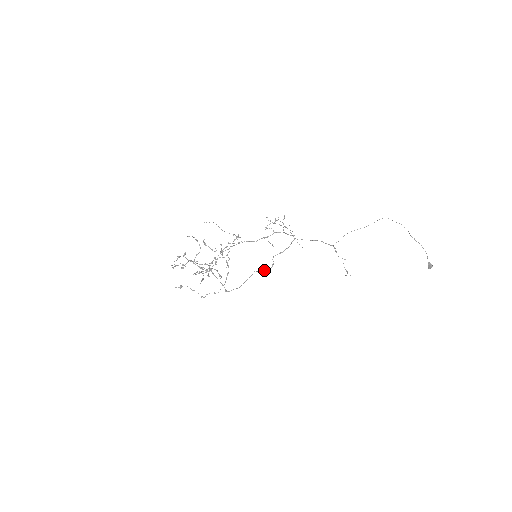
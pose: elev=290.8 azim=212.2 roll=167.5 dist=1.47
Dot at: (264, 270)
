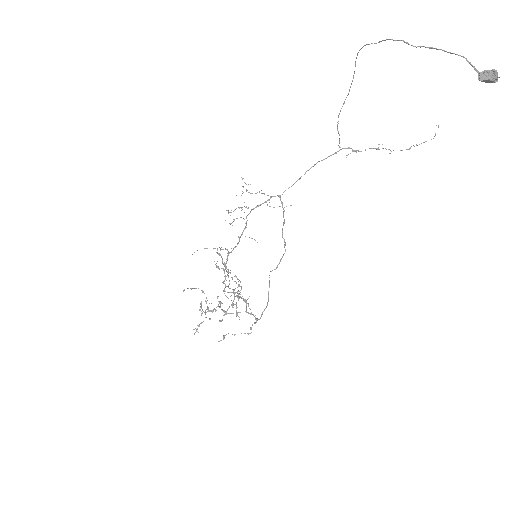
Dot at: occluded
